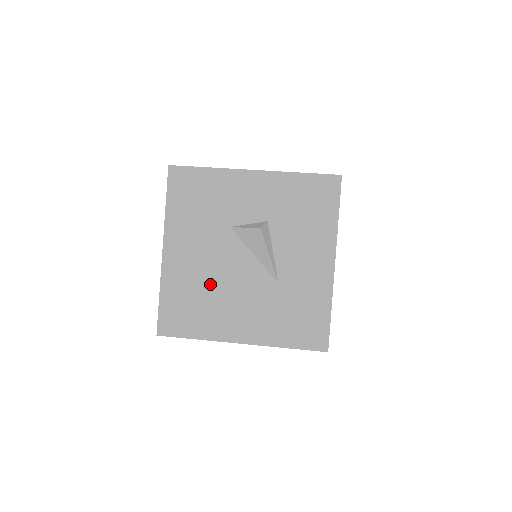
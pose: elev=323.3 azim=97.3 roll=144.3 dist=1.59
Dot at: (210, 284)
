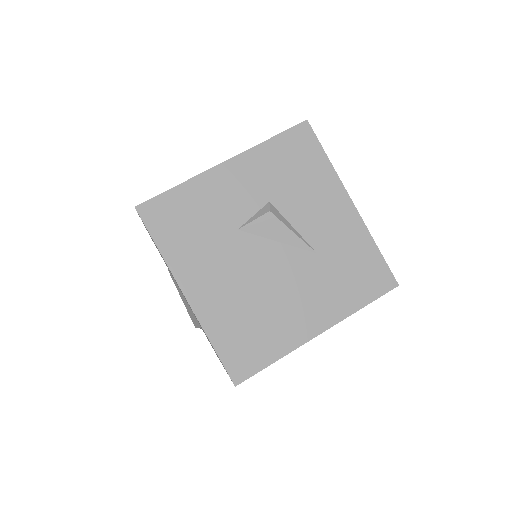
Dot at: (255, 297)
